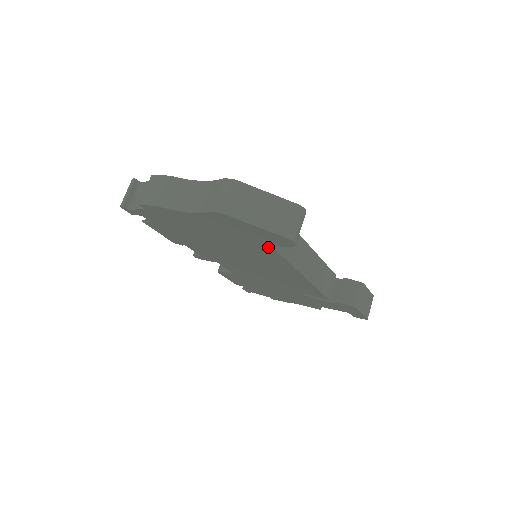
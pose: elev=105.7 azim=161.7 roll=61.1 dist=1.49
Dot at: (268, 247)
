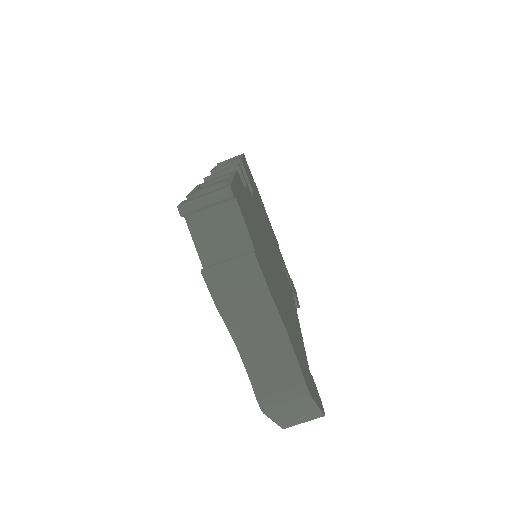
Dot at: occluded
